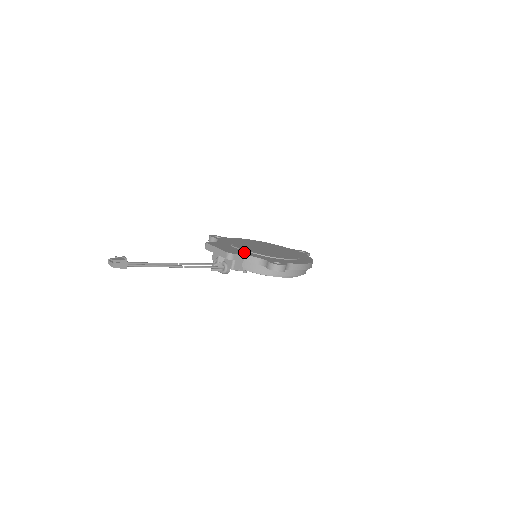
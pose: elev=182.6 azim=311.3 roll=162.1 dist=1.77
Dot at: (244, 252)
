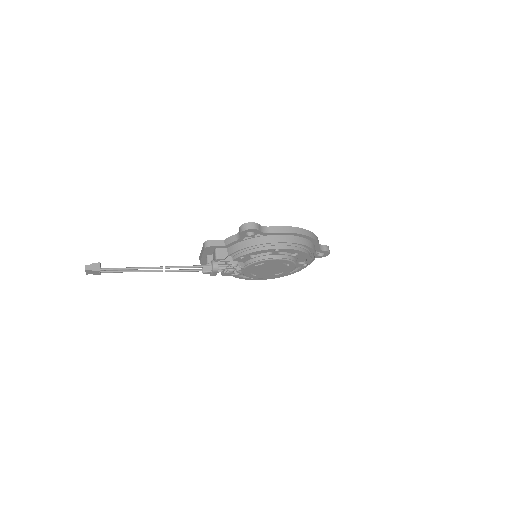
Dot at: occluded
